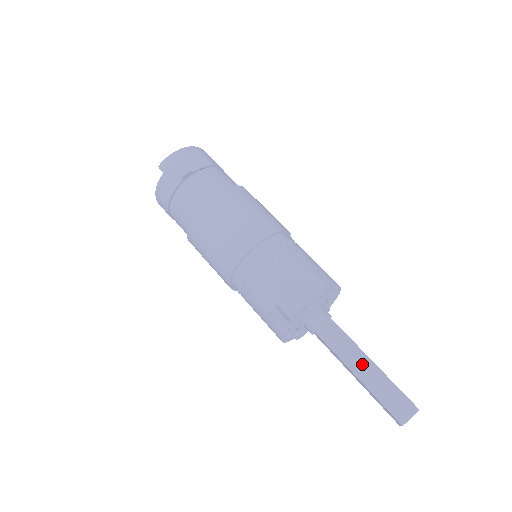
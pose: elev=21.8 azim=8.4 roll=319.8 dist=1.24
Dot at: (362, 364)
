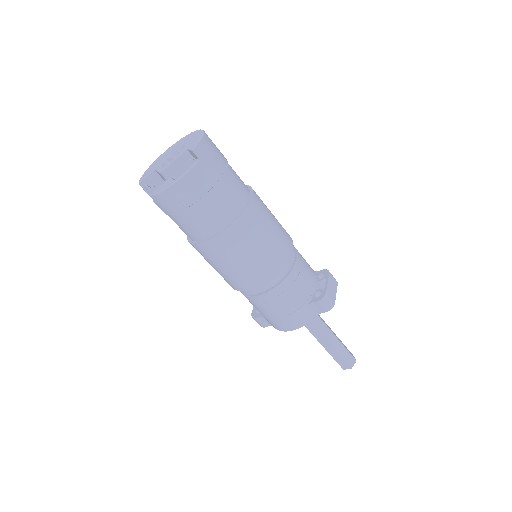
Dot at: (334, 334)
